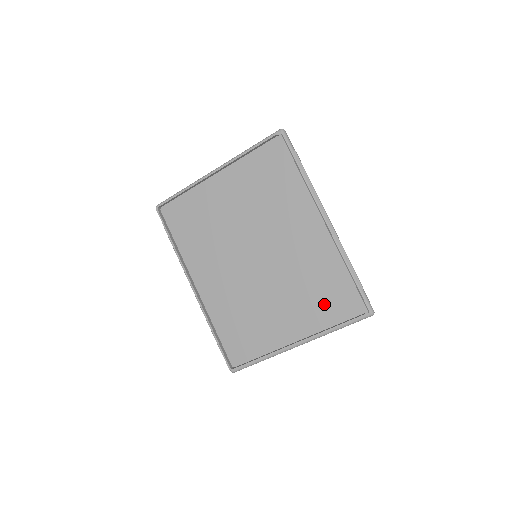
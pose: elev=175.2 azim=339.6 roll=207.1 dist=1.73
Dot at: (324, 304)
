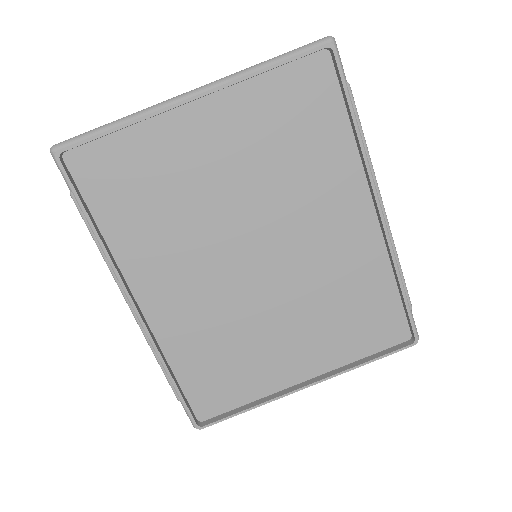
Dot at: (355, 329)
